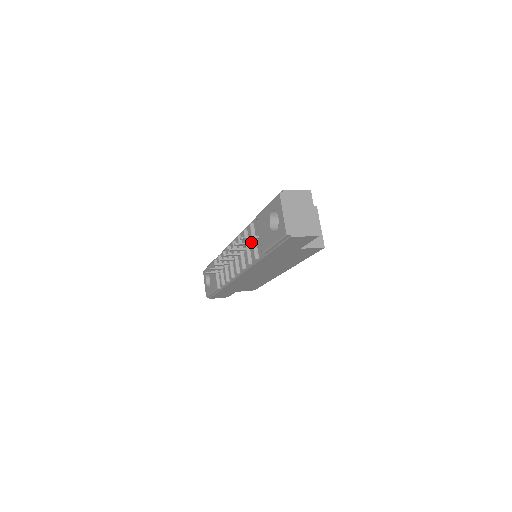
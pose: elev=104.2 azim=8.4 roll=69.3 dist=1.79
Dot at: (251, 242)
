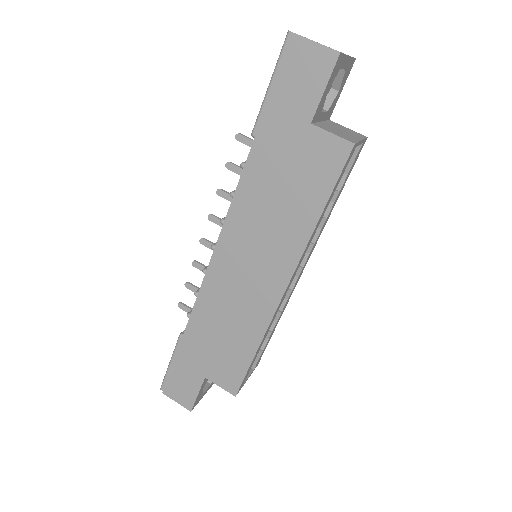
Dot at: occluded
